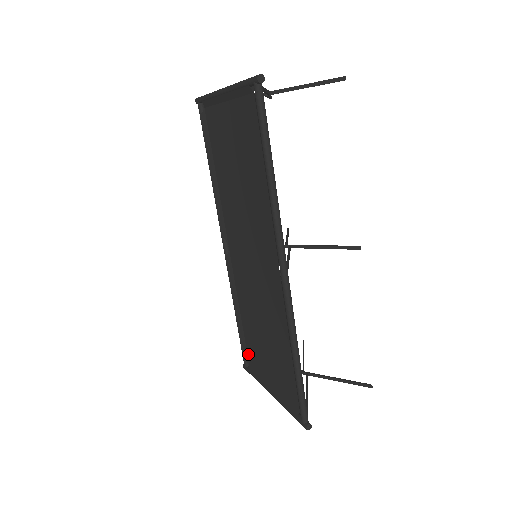
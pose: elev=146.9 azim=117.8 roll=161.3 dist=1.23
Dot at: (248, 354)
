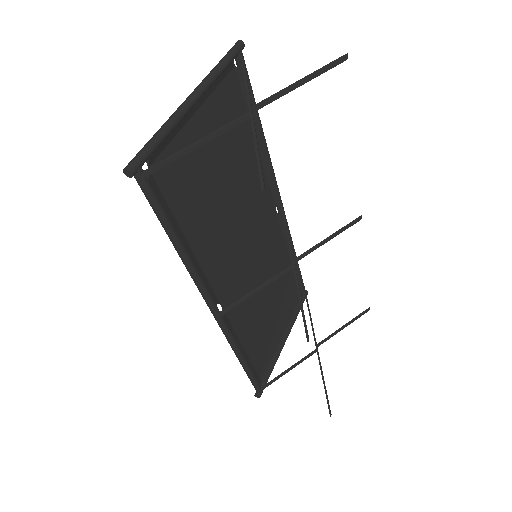
Dot at: (297, 291)
